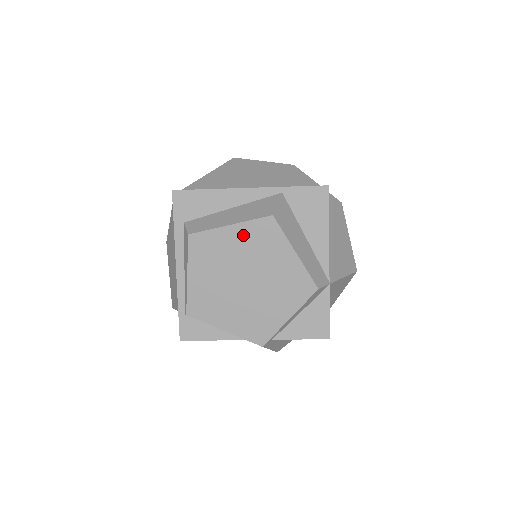
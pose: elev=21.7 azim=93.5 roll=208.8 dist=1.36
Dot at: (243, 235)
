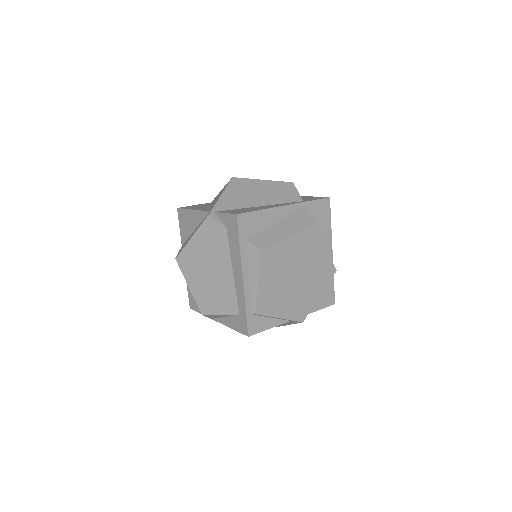
Dot at: (297, 242)
